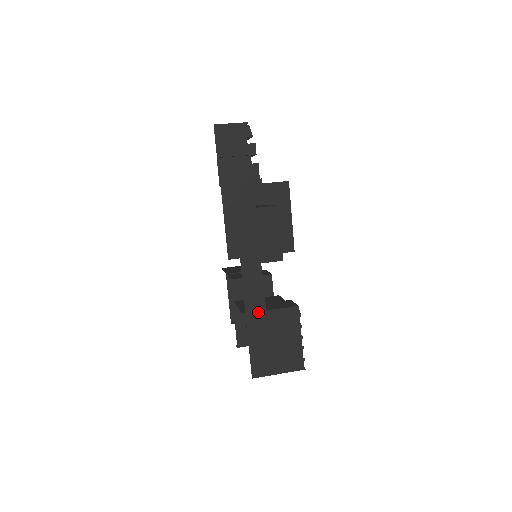
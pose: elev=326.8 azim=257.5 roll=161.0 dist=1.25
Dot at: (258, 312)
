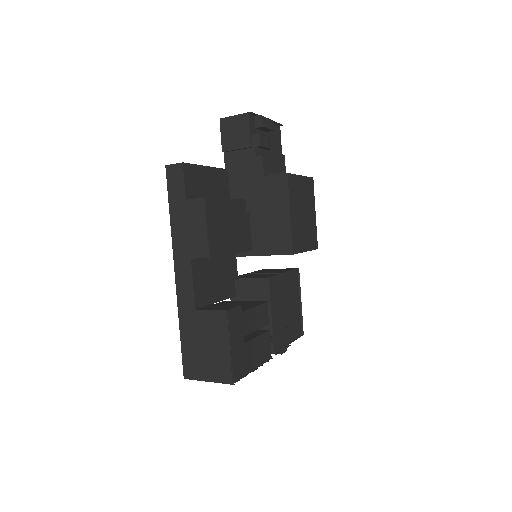
Dot at: (189, 310)
